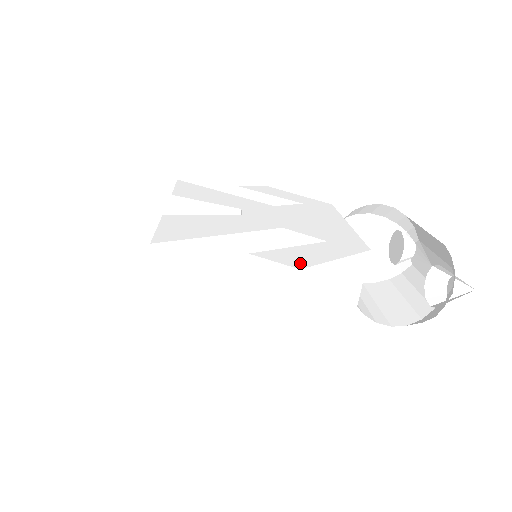
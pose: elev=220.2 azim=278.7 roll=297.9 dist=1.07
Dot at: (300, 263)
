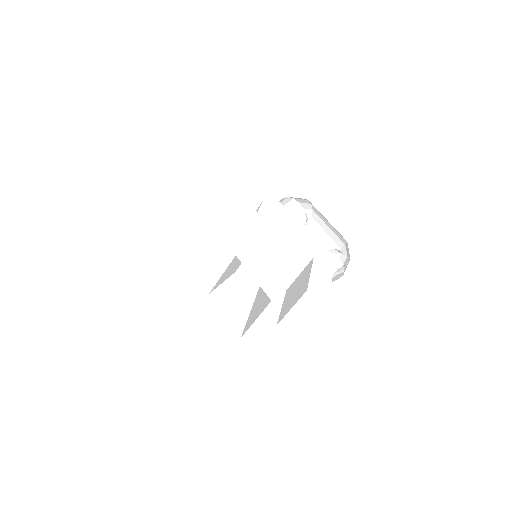
Dot at: (327, 291)
